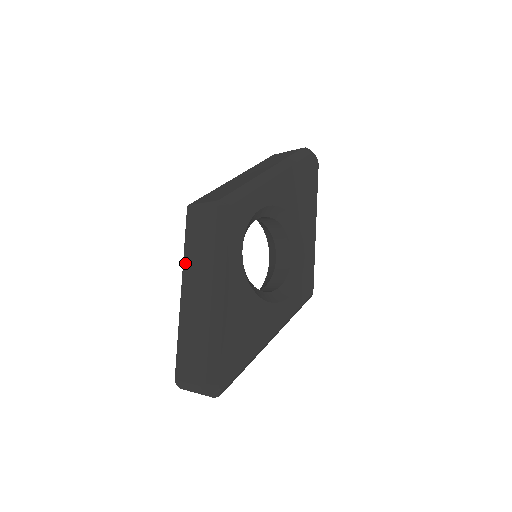
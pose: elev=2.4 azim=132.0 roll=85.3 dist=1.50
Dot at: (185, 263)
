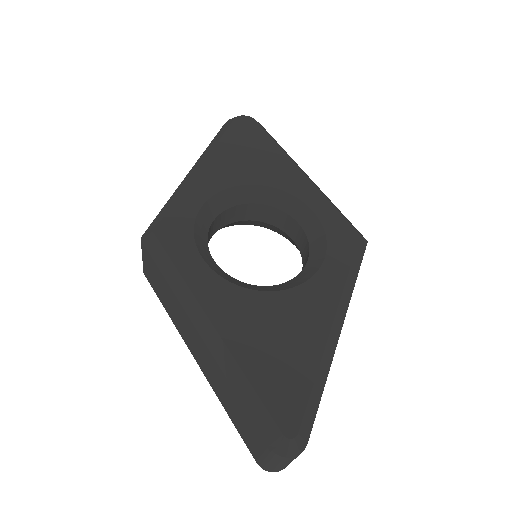
Dot at: (176, 327)
